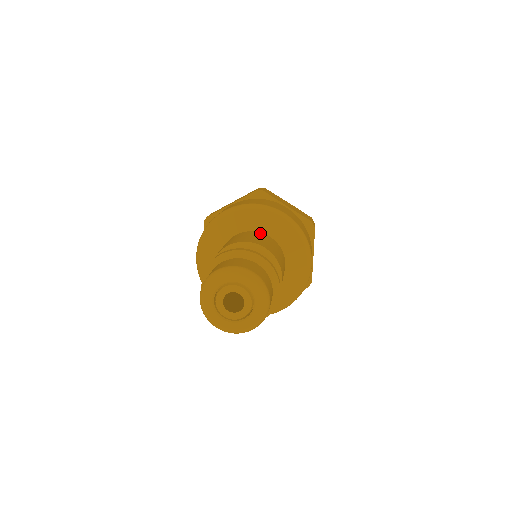
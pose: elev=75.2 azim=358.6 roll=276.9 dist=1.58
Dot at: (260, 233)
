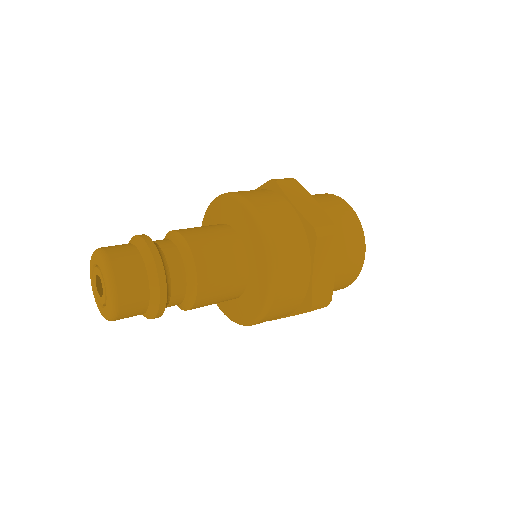
Dot at: (228, 228)
